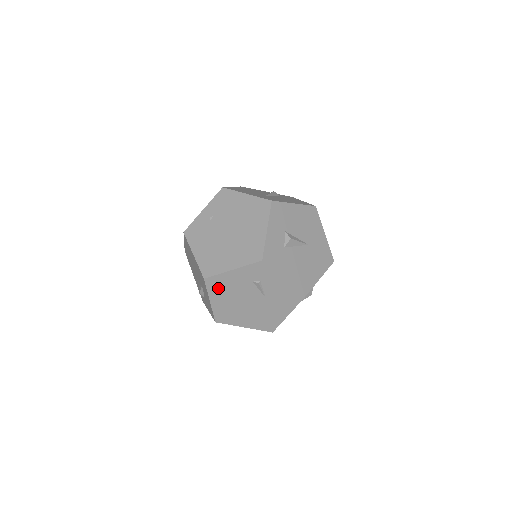
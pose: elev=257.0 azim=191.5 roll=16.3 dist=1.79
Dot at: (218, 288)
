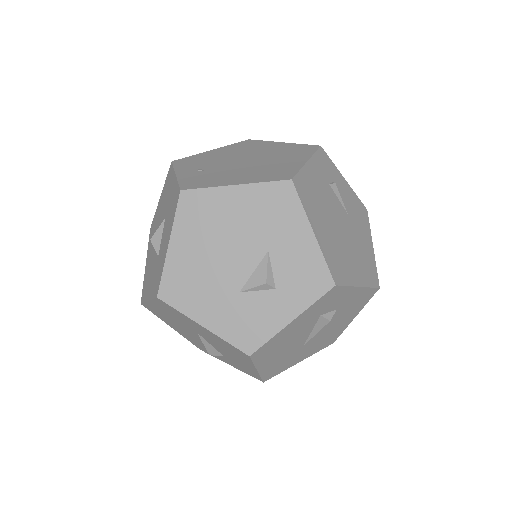
Dot at: (309, 200)
